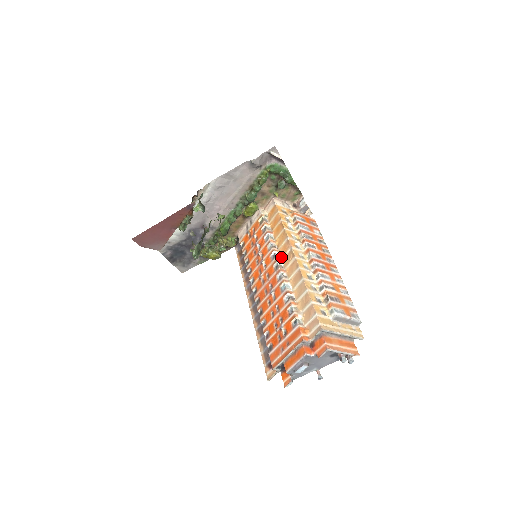
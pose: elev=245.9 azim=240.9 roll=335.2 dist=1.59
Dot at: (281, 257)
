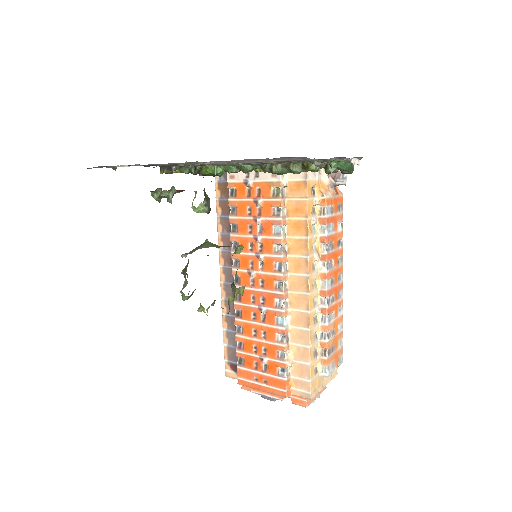
Dot at: (288, 271)
